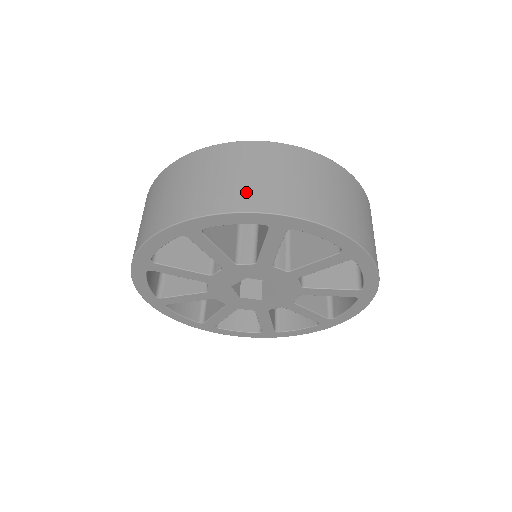
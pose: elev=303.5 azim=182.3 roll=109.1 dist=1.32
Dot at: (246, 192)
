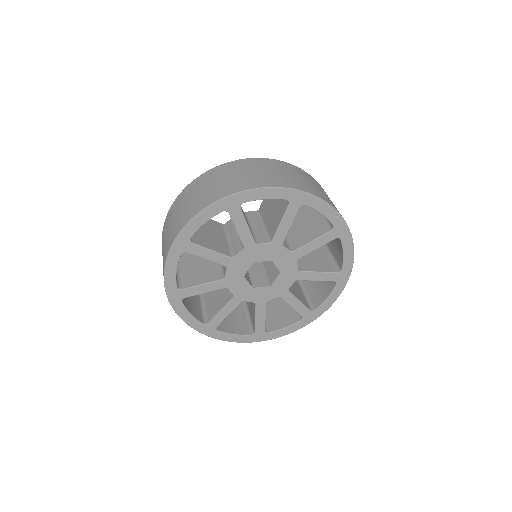
Dot at: (331, 202)
